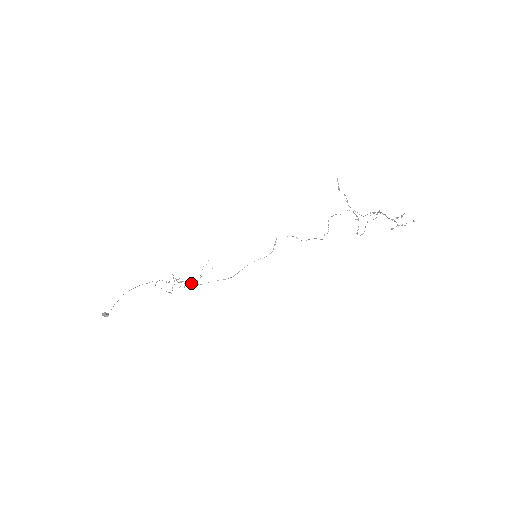
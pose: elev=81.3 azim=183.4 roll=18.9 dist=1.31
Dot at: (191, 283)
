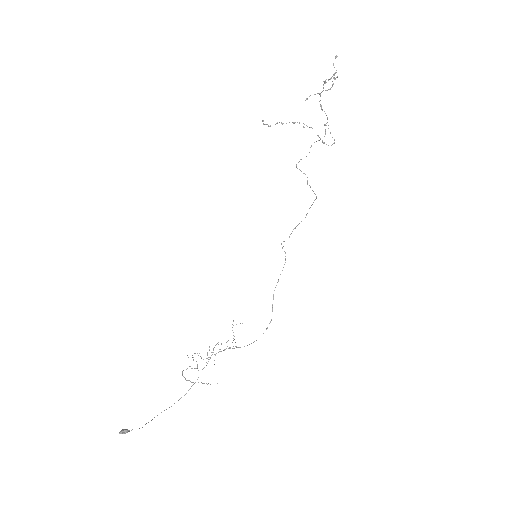
Dot at: (224, 350)
